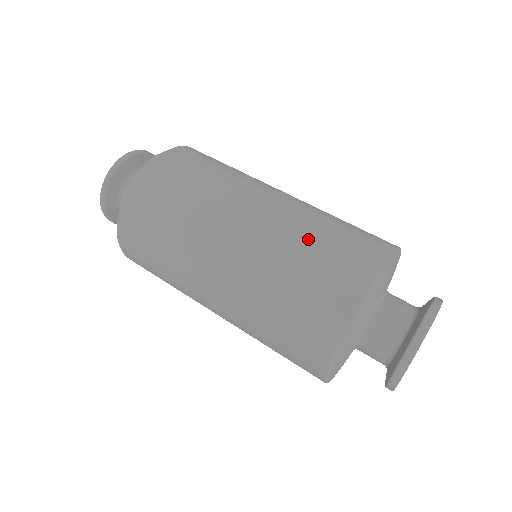
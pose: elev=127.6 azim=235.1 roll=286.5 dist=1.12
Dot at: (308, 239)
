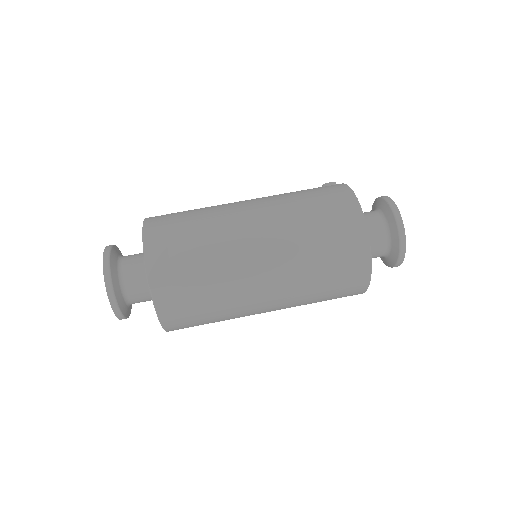
Dot at: (314, 261)
